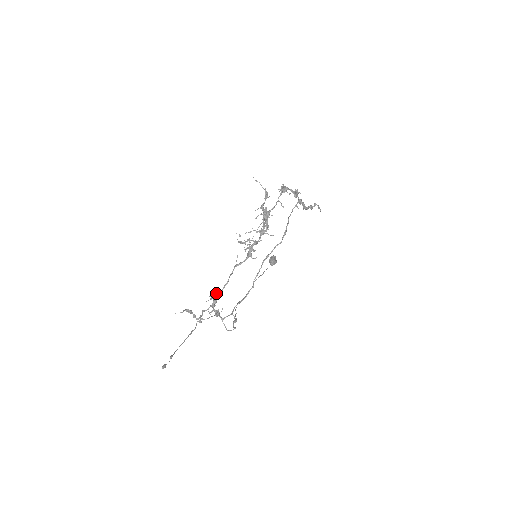
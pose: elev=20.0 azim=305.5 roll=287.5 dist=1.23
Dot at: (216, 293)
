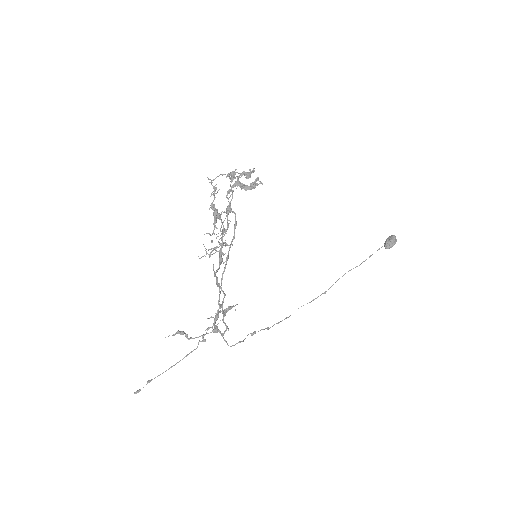
Dot at: (229, 306)
